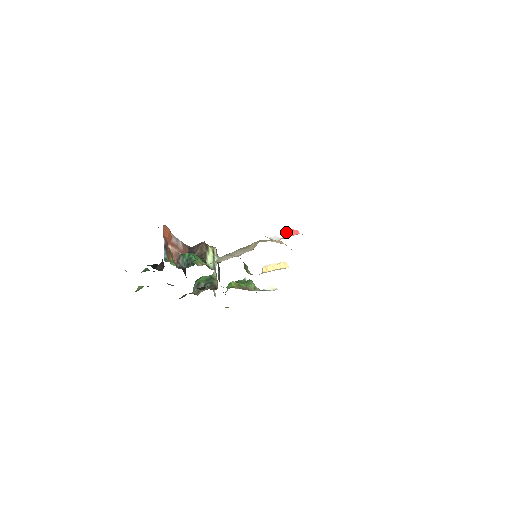
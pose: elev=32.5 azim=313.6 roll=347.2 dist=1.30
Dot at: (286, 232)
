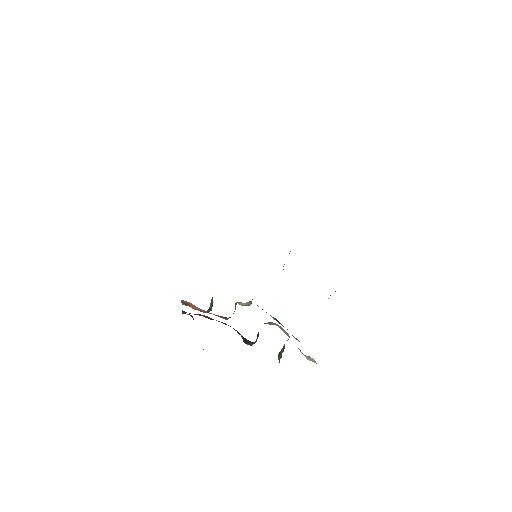
Dot at: occluded
